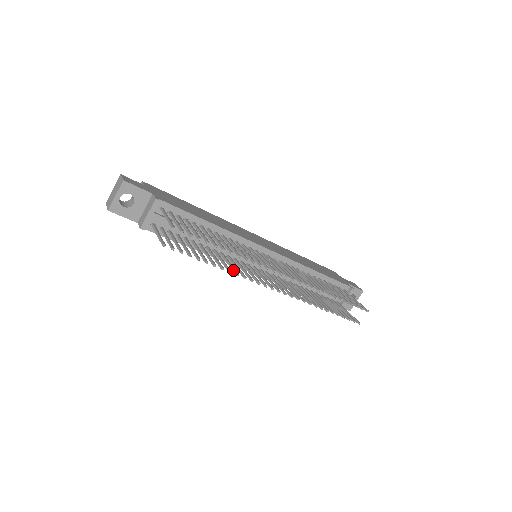
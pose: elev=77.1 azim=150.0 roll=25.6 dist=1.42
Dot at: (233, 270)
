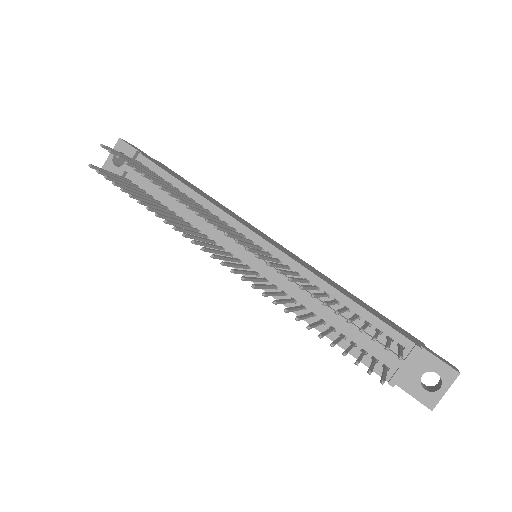
Dot at: (171, 222)
